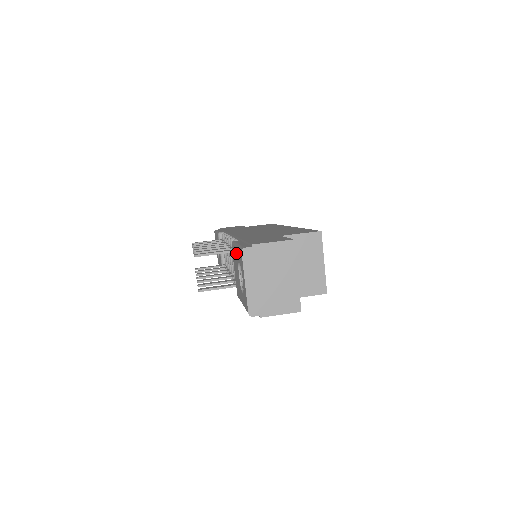
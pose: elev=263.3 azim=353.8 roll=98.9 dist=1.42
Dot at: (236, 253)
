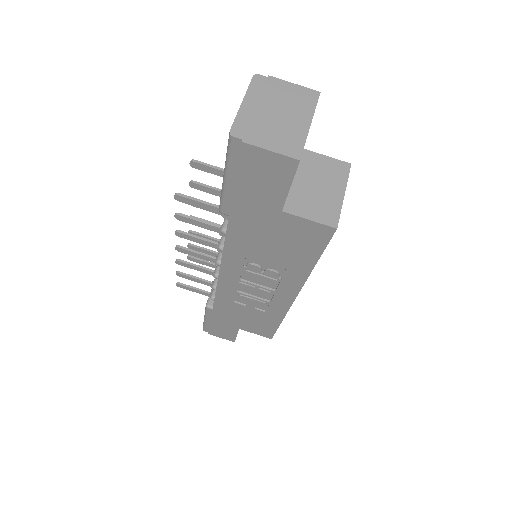
Dot at: occluded
